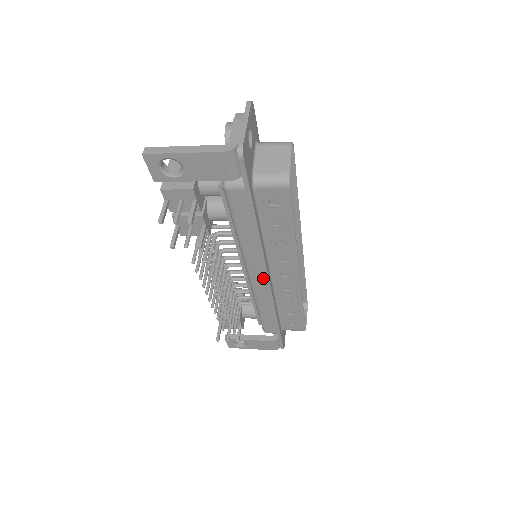
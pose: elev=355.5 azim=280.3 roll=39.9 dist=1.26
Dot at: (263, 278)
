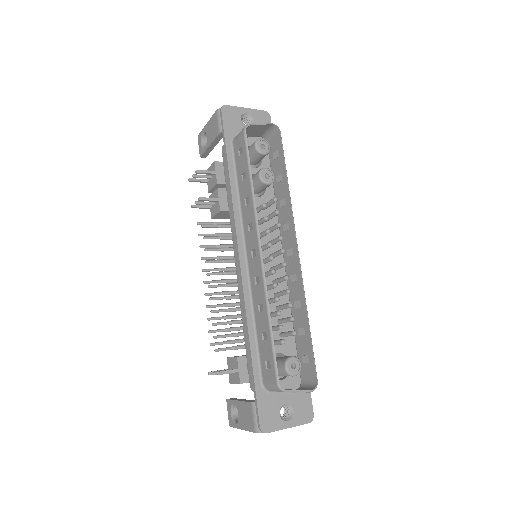
Dot at: occluded
